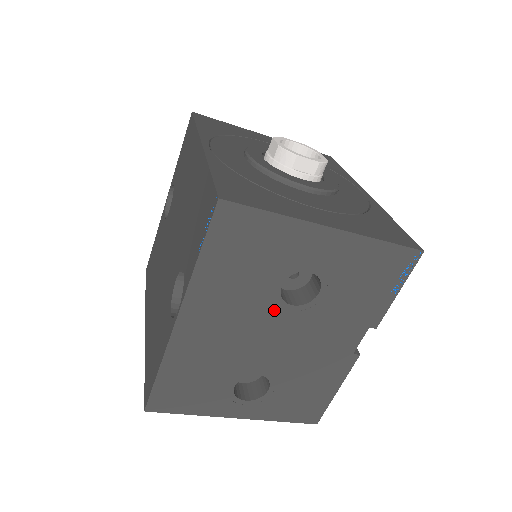
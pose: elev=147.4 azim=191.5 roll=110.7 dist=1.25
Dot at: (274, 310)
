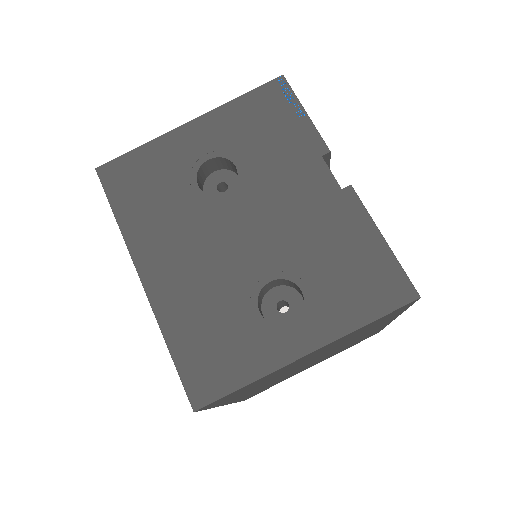
Dot at: (214, 209)
